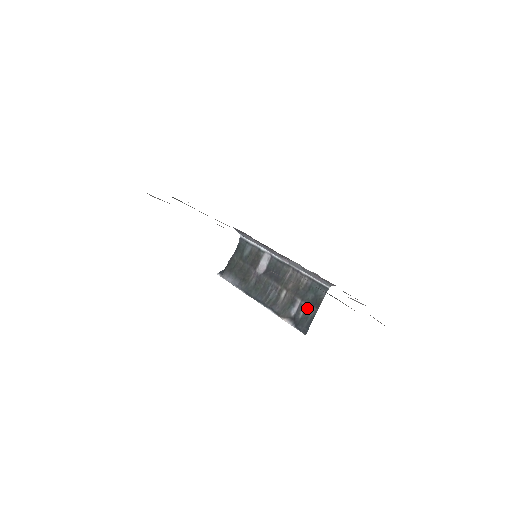
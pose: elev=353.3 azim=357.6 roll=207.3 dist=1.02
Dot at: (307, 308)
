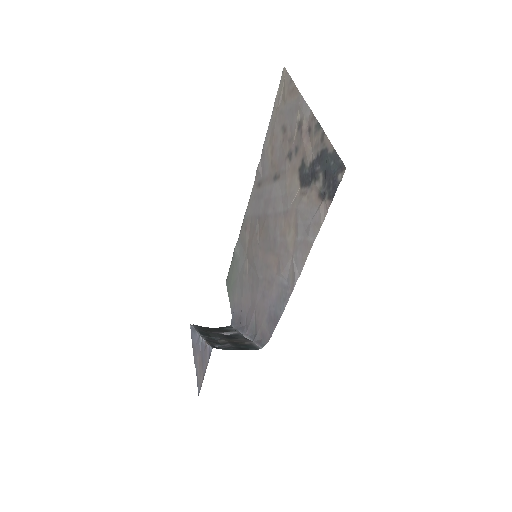
Dot at: (232, 346)
